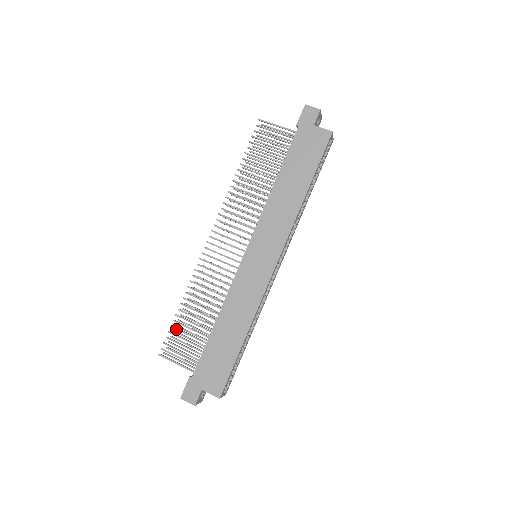
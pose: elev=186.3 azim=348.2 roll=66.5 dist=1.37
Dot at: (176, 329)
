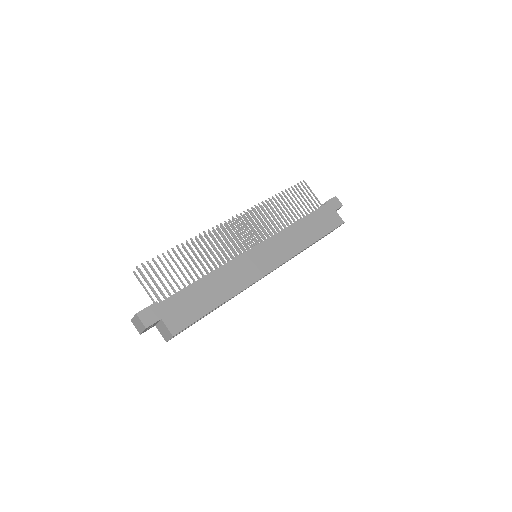
Dot at: (166, 258)
